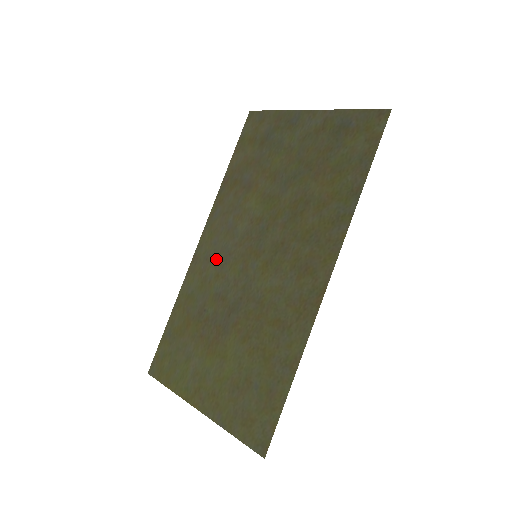
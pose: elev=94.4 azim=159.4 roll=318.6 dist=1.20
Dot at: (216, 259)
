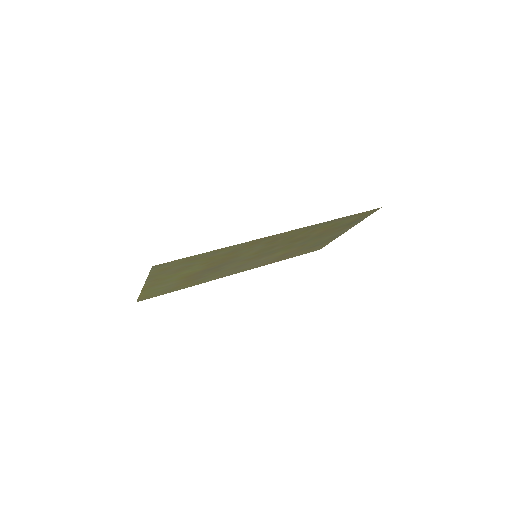
Dot at: (235, 269)
